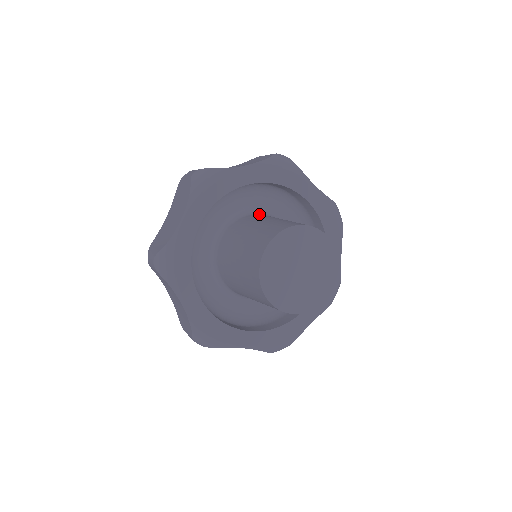
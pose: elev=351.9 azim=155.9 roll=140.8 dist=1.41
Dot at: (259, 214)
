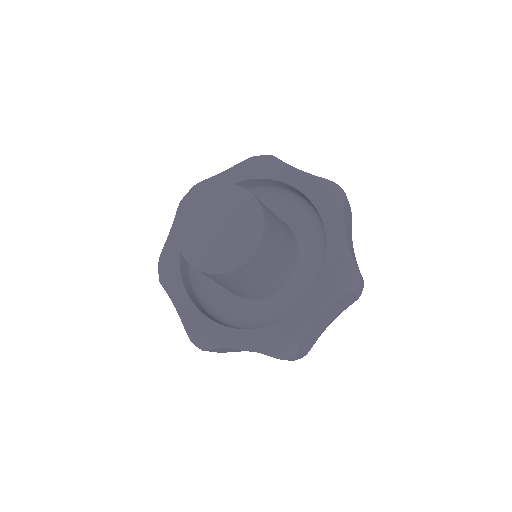
Dot at: occluded
